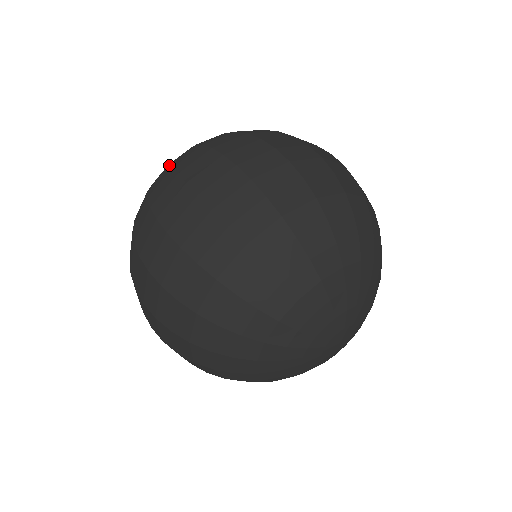
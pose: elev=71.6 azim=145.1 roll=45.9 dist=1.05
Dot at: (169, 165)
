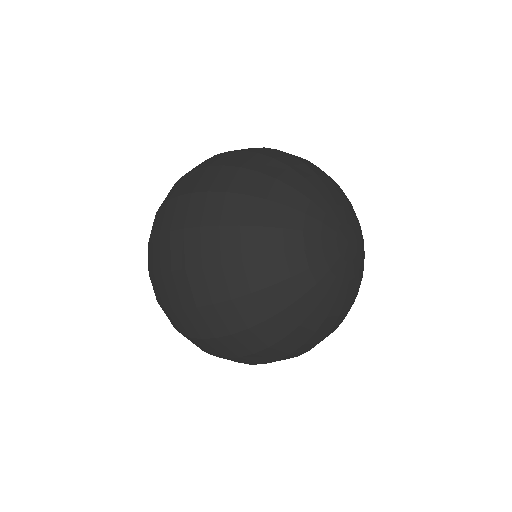
Dot at: occluded
